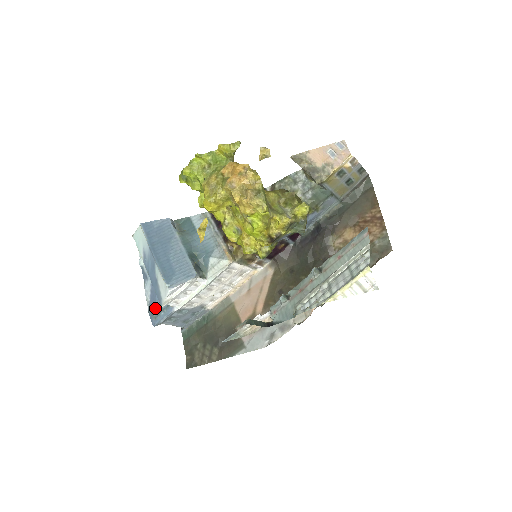
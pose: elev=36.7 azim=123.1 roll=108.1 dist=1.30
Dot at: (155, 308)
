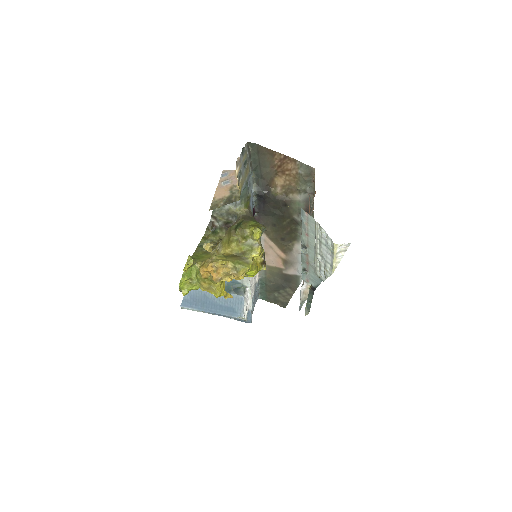
Dot at: occluded
